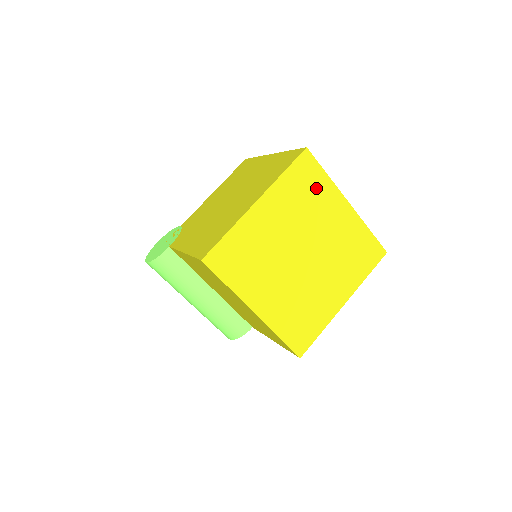
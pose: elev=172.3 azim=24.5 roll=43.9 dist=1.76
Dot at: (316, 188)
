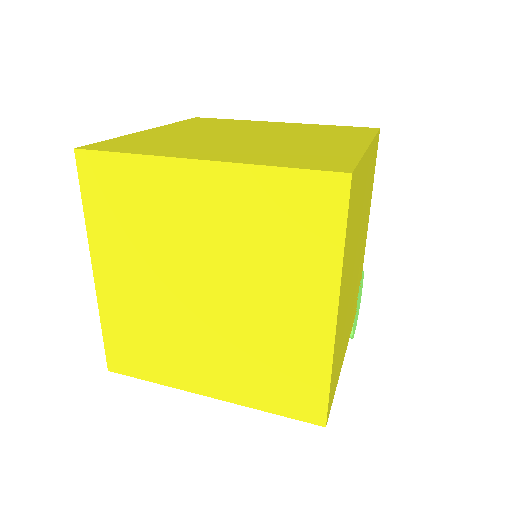
Dot at: (135, 189)
